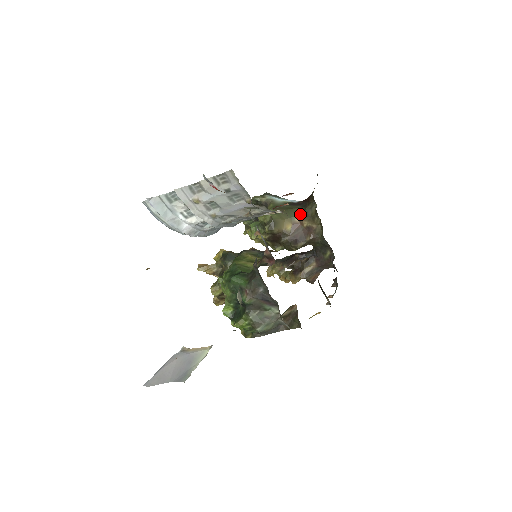
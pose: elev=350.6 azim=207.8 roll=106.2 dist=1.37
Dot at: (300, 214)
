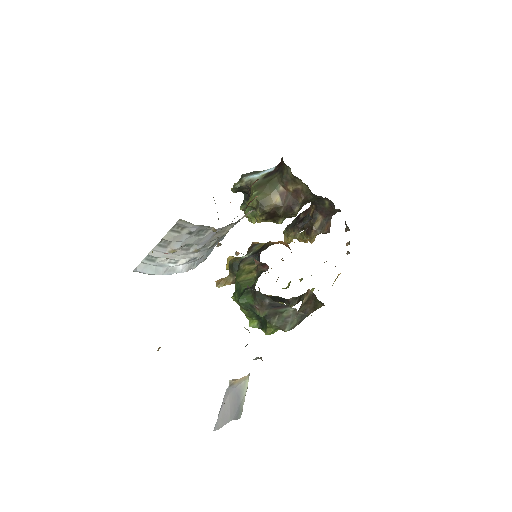
Dot at: (281, 182)
